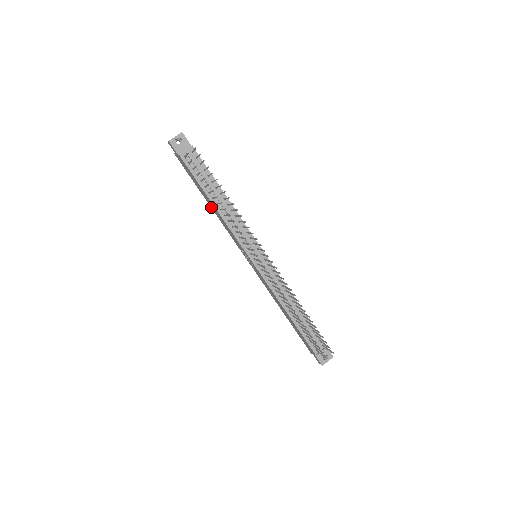
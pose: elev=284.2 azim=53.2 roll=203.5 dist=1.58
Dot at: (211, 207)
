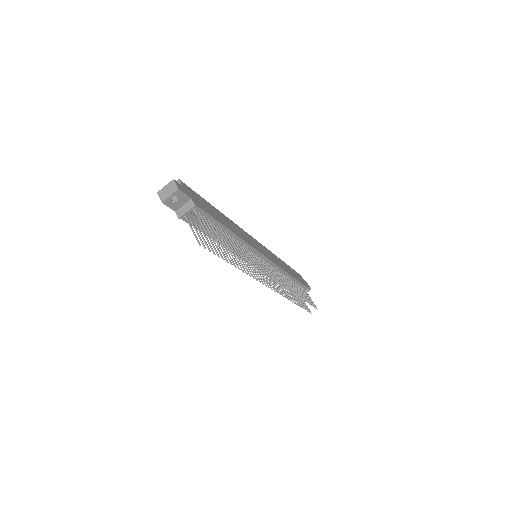
Dot at: occluded
